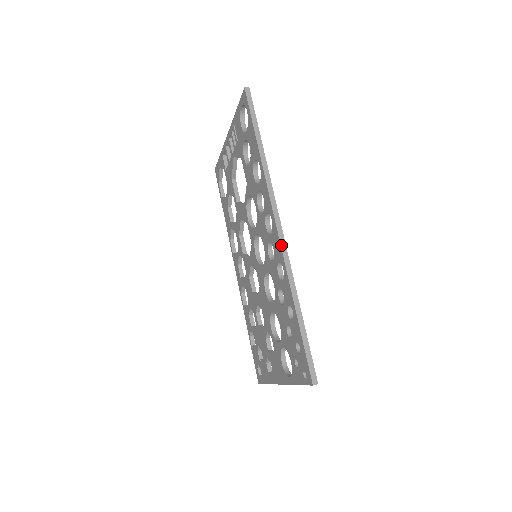
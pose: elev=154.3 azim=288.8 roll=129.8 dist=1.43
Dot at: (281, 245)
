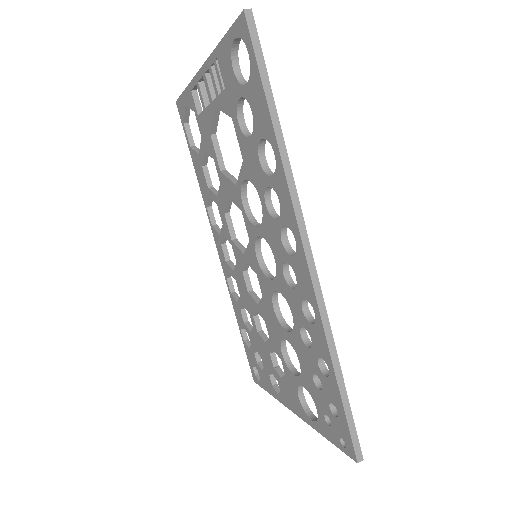
Dot at: (313, 283)
